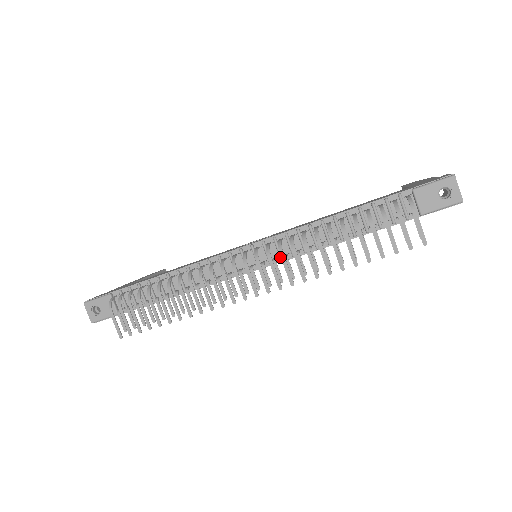
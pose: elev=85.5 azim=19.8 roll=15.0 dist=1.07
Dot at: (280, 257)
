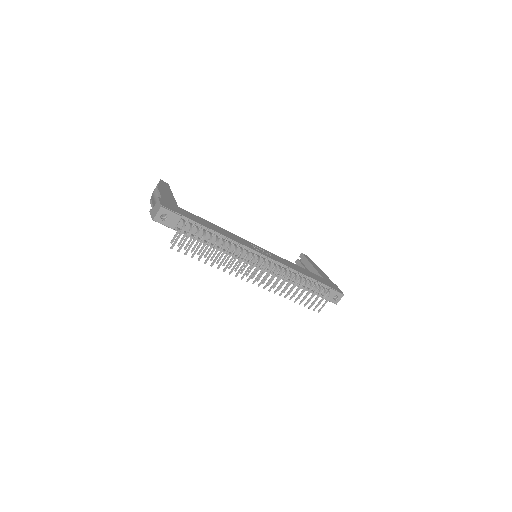
Dot at: (271, 272)
